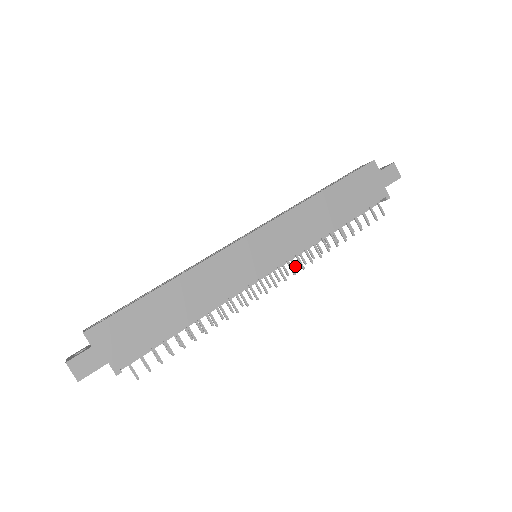
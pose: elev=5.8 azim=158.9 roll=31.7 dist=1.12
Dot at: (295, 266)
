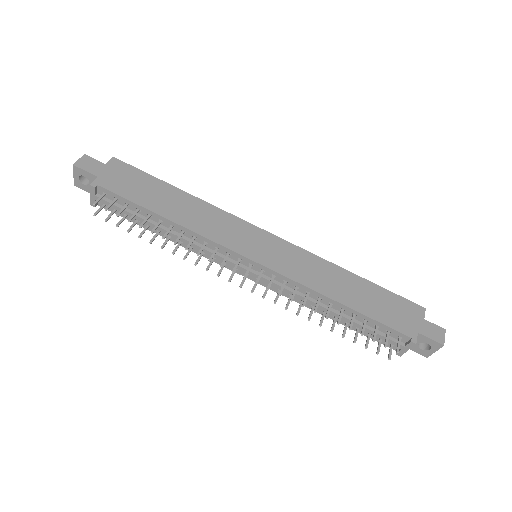
Dot at: (276, 299)
